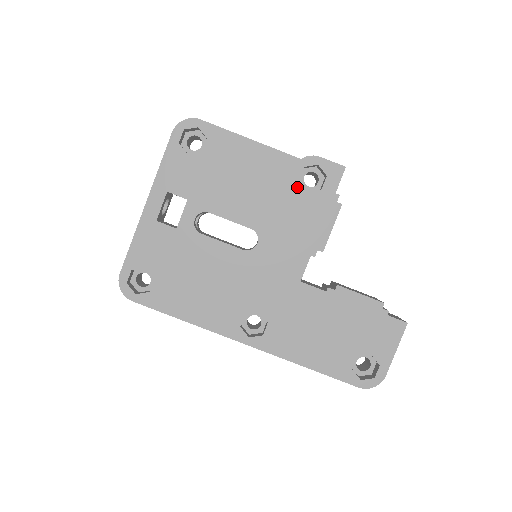
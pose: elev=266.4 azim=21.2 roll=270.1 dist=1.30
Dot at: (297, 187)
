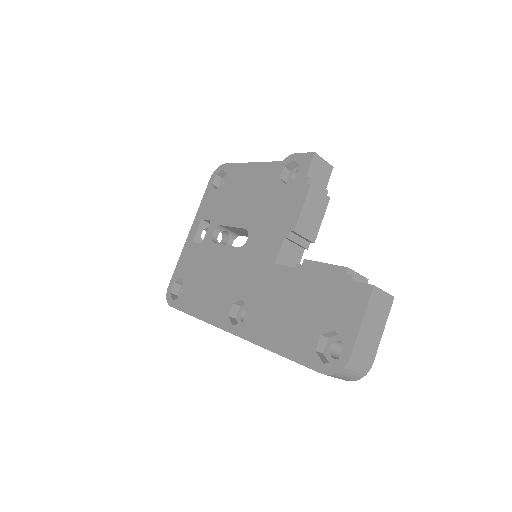
Dot at: (278, 184)
